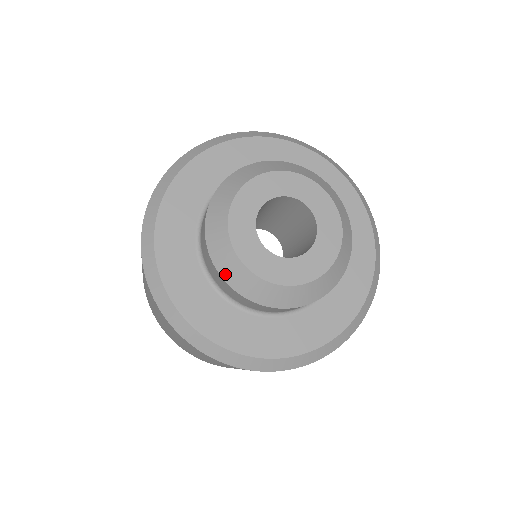
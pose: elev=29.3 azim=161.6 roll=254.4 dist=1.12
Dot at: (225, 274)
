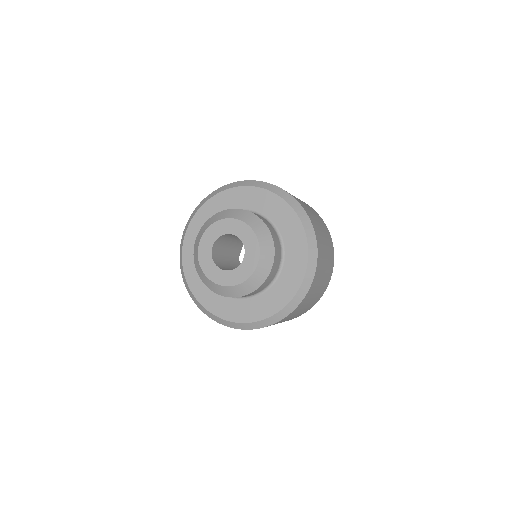
Dot at: (217, 292)
